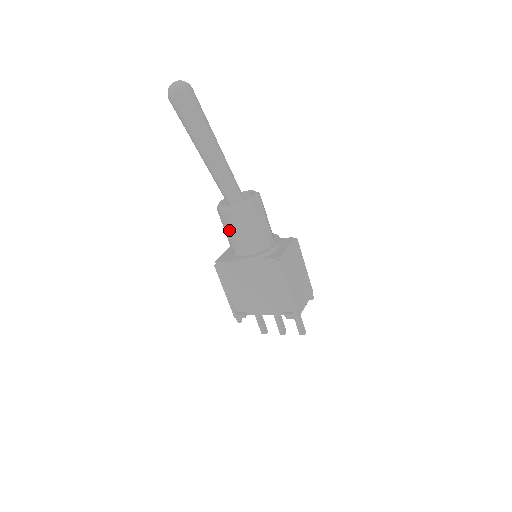
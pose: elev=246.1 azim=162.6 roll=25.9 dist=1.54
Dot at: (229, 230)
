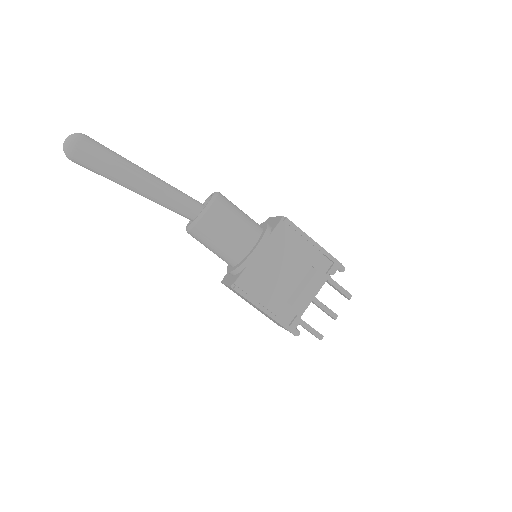
Dot at: (221, 233)
